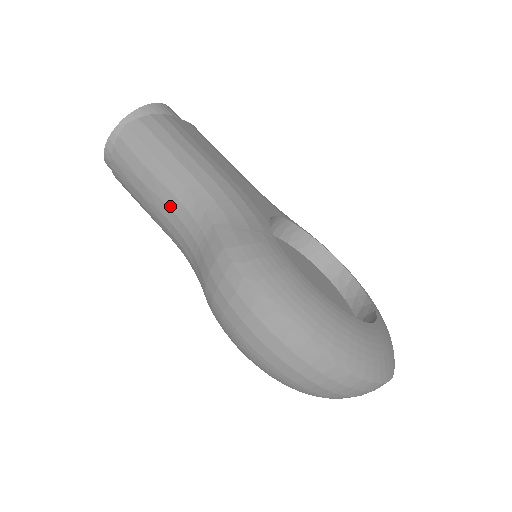
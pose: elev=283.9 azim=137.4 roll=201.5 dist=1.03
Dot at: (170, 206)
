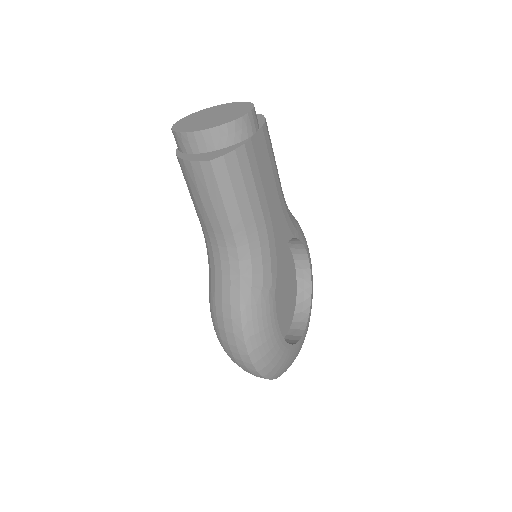
Dot at: (215, 232)
